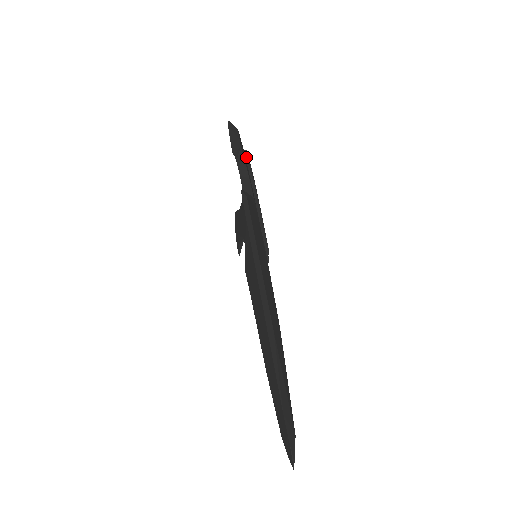
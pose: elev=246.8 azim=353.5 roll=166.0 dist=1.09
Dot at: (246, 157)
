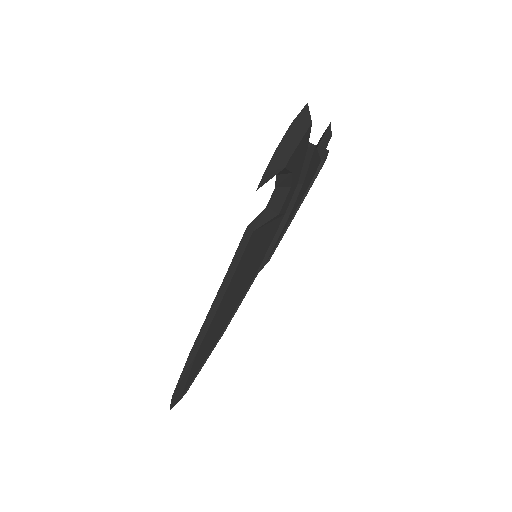
Dot at: (307, 156)
